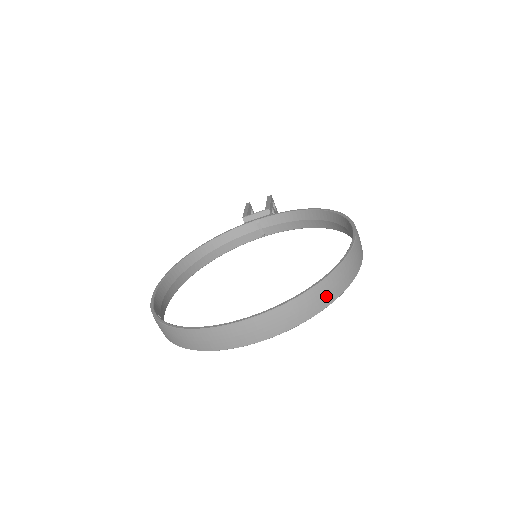
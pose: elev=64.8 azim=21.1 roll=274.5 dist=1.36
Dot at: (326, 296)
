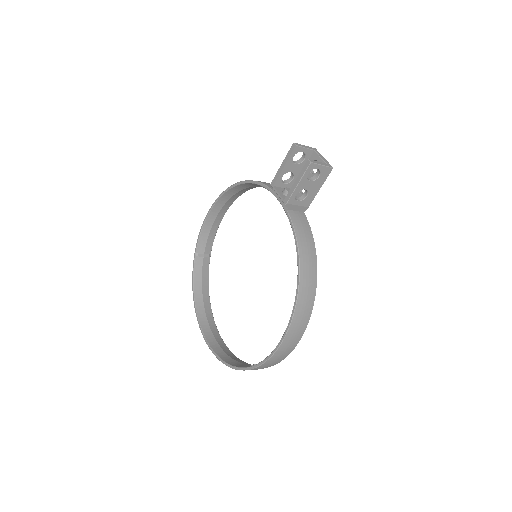
Dot at: occluded
